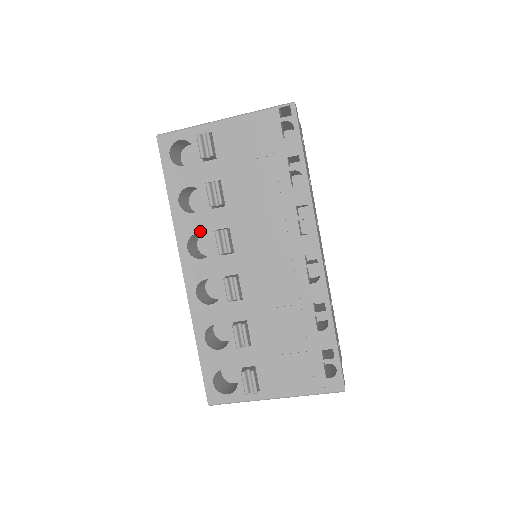
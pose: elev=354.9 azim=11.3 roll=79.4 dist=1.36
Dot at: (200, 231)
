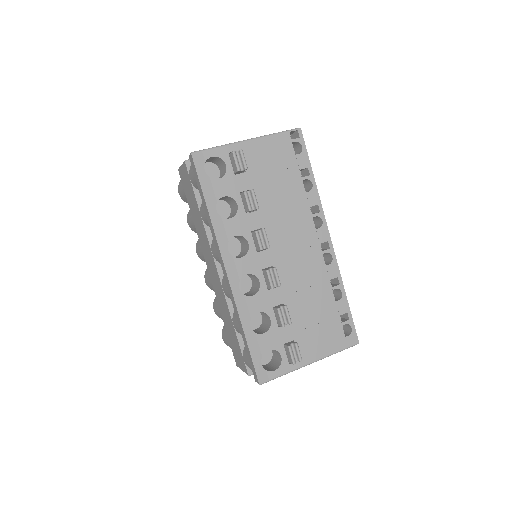
Dot at: (238, 234)
